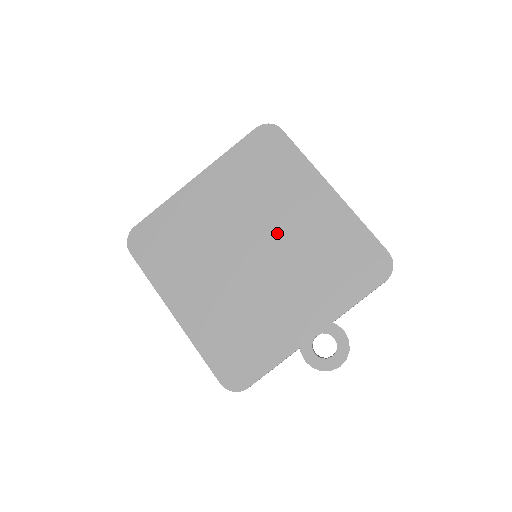
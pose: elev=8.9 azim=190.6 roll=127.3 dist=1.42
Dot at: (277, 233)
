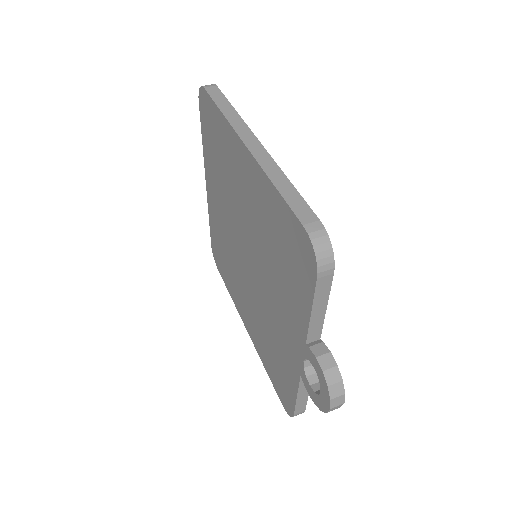
Dot at: (245, 227)
